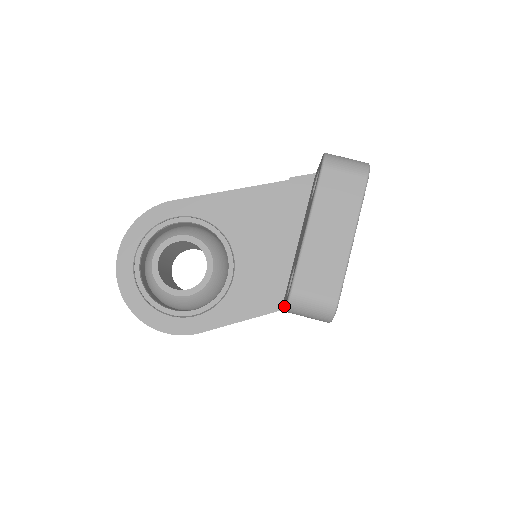
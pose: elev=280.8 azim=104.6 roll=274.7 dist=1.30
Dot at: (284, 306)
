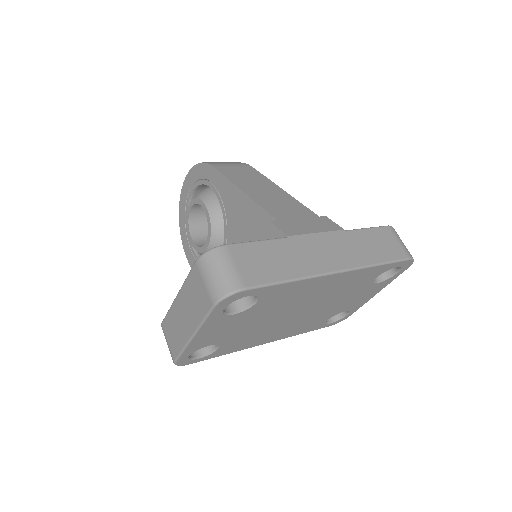
Dot at: occluded
